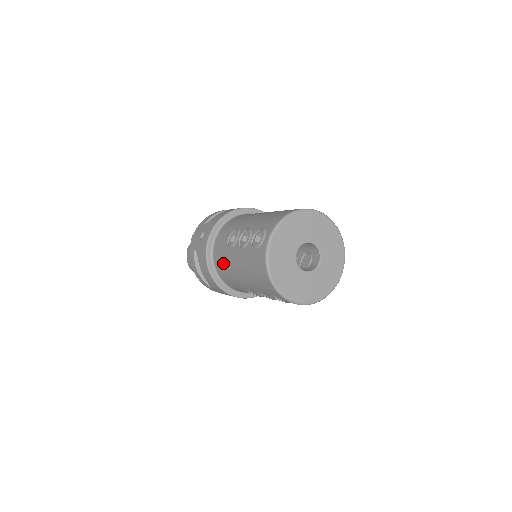
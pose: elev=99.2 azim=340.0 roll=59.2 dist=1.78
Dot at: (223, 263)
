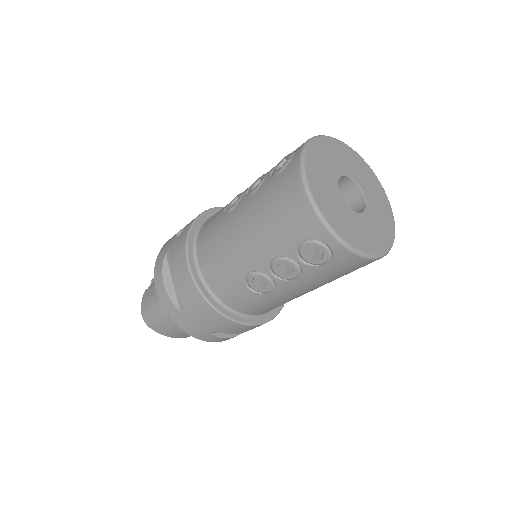
Dot at: (214, 242)
